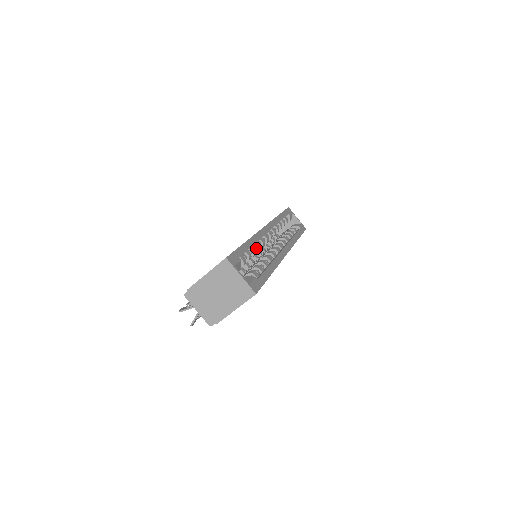
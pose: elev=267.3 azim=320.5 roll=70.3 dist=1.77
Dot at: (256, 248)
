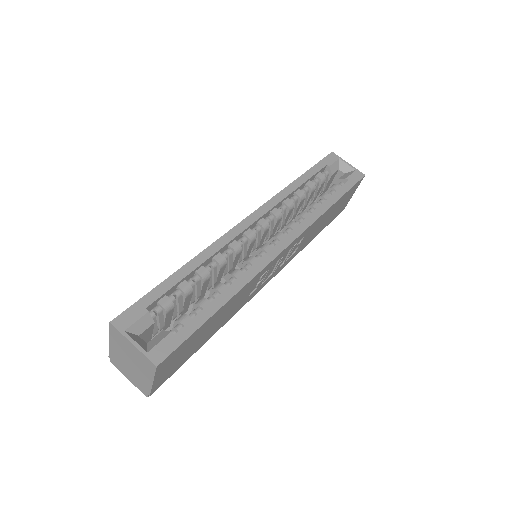
Dot at: (215, 264)
